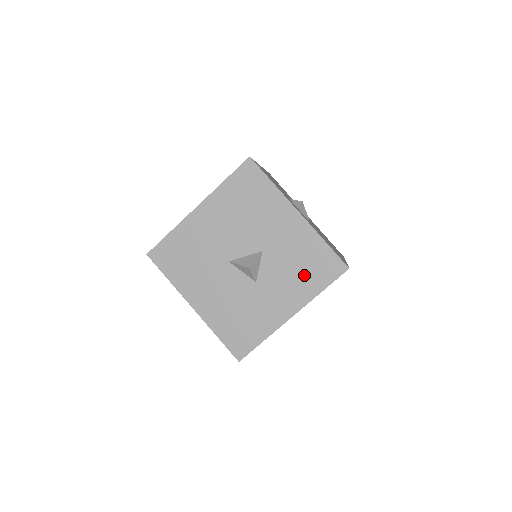
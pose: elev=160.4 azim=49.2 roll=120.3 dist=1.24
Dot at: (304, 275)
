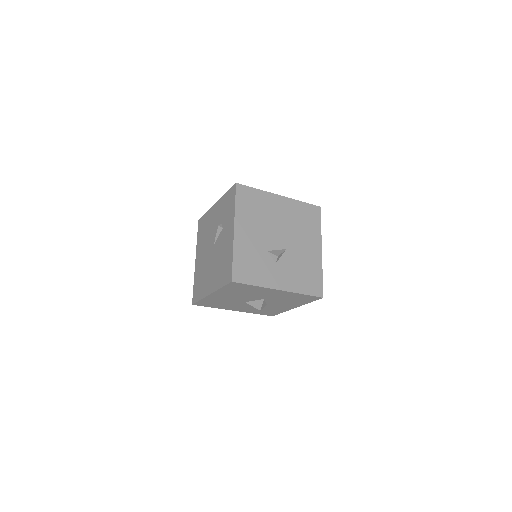
Dot at: (295, 301)
